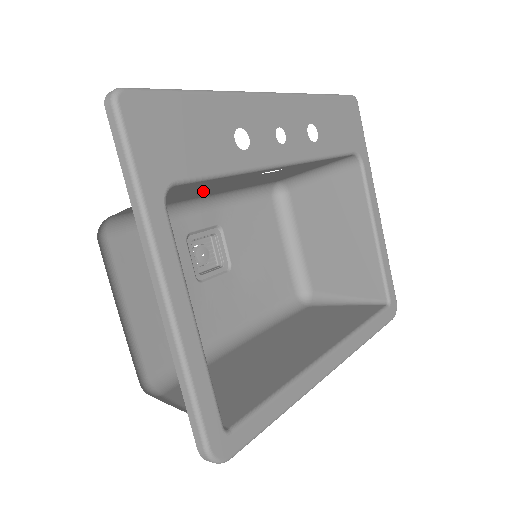
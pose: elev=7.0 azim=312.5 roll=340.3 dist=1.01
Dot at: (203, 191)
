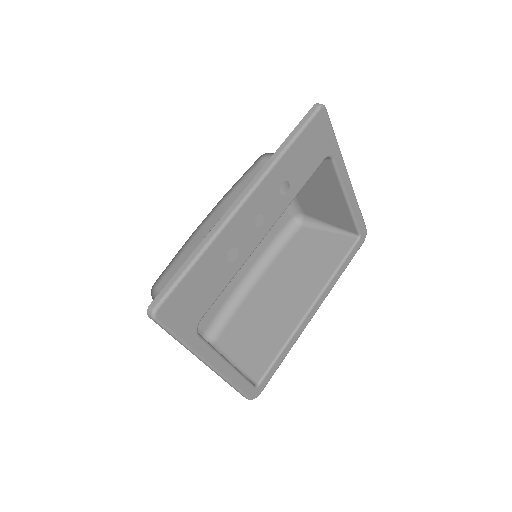
Dot at: occluded
